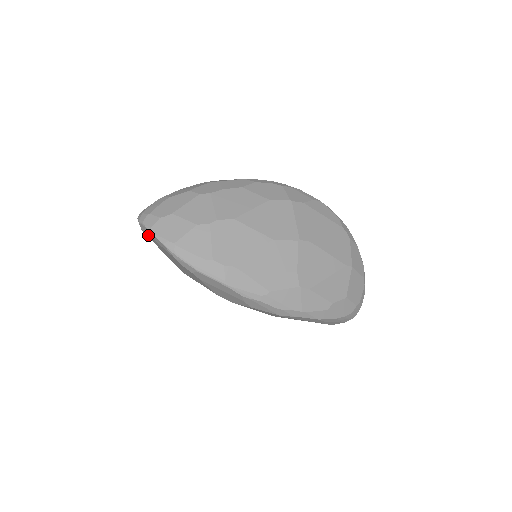
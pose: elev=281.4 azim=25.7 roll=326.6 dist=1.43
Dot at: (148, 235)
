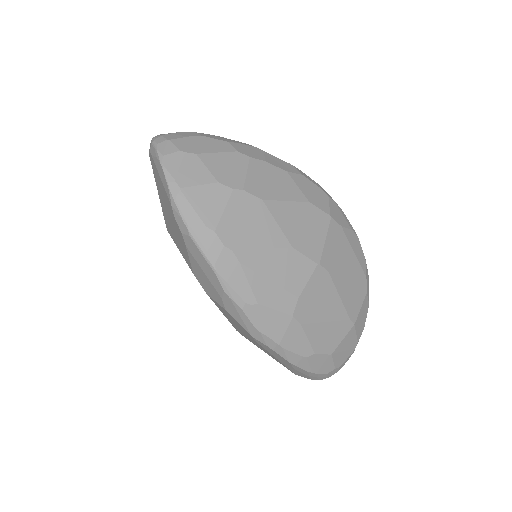
Dot at: (154, 163)
